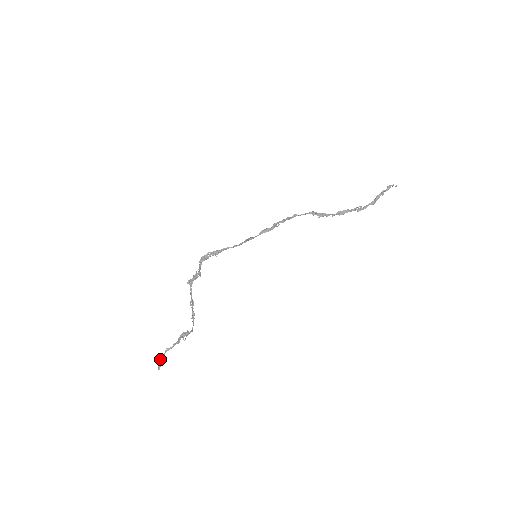
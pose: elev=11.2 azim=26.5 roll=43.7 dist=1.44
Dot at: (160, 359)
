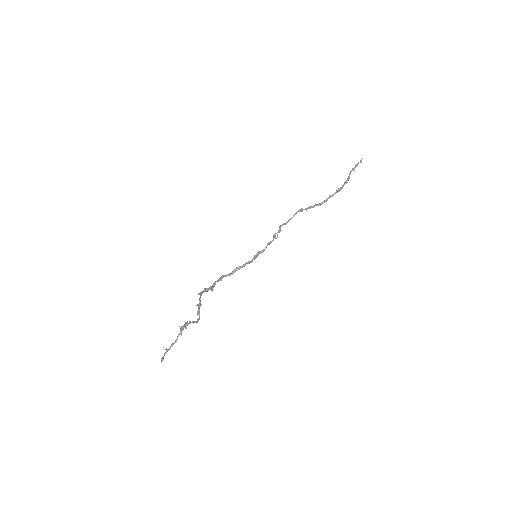
Dot at: (164, 354)
